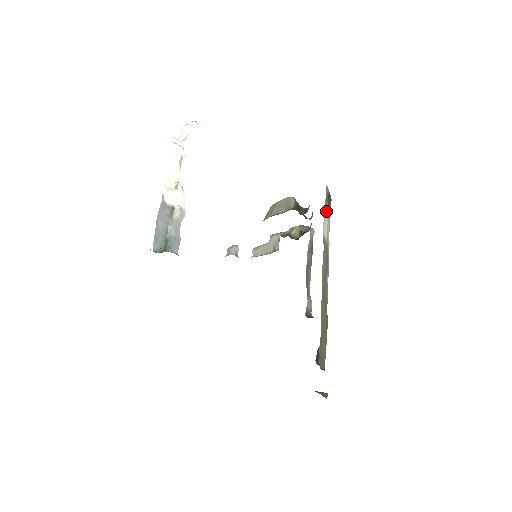
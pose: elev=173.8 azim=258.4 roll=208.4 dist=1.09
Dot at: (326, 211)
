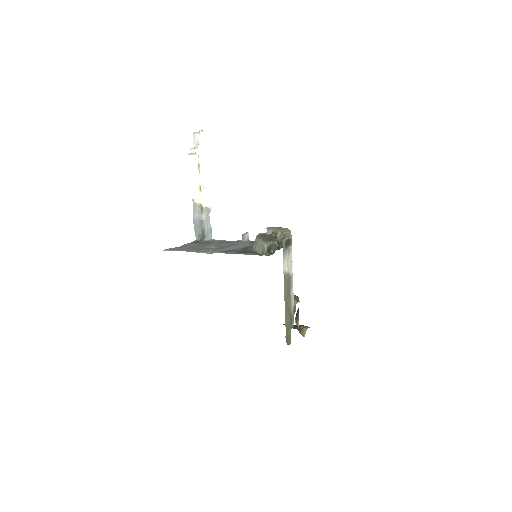
Dot at: (285, 255)
